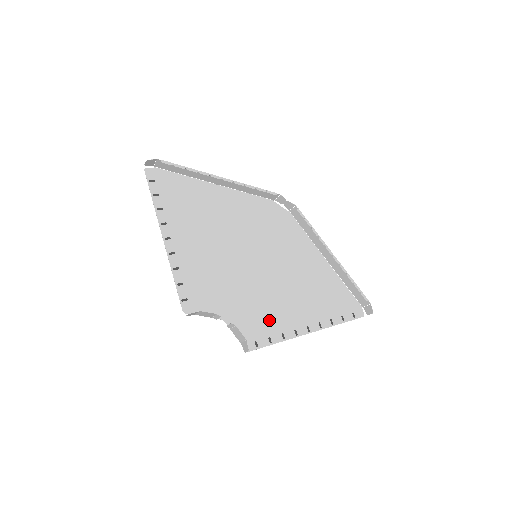
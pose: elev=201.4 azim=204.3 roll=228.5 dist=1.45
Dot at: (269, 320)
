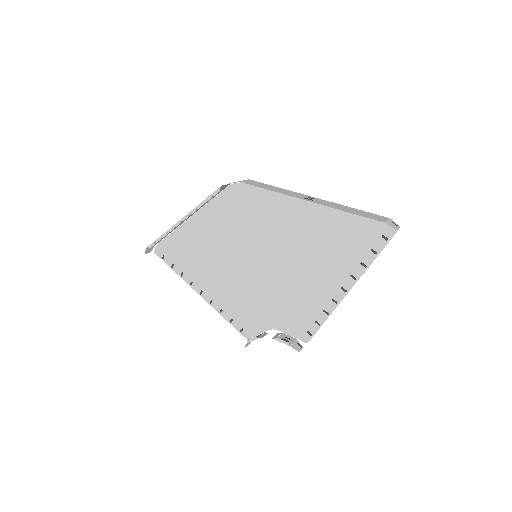
Dot at: (305, 305)
